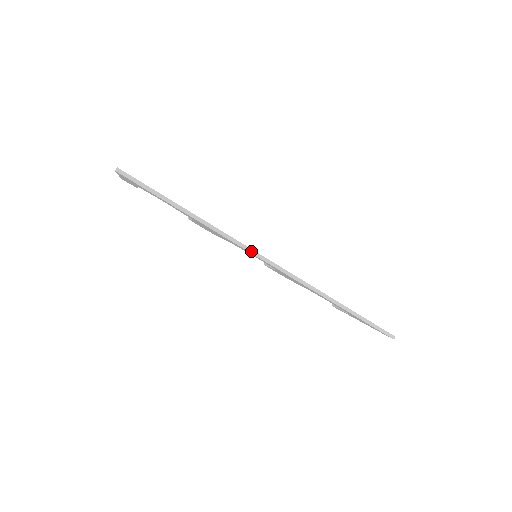
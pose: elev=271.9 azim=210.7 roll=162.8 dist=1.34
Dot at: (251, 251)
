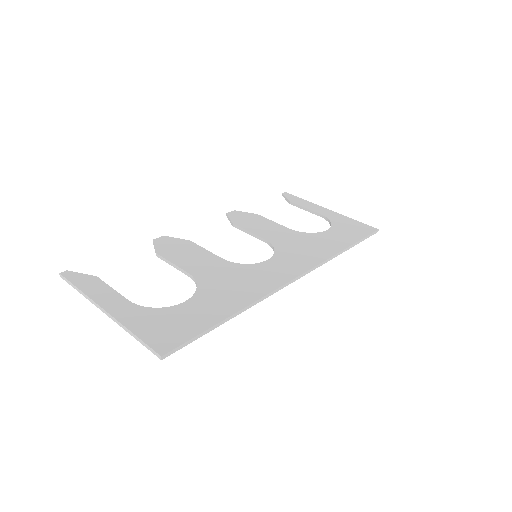
Dot at: (283, 287)
